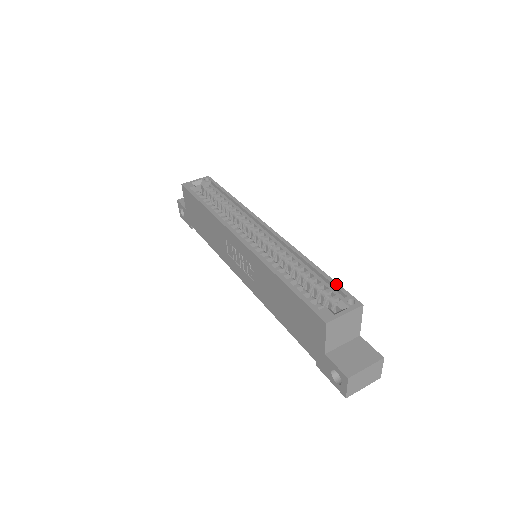
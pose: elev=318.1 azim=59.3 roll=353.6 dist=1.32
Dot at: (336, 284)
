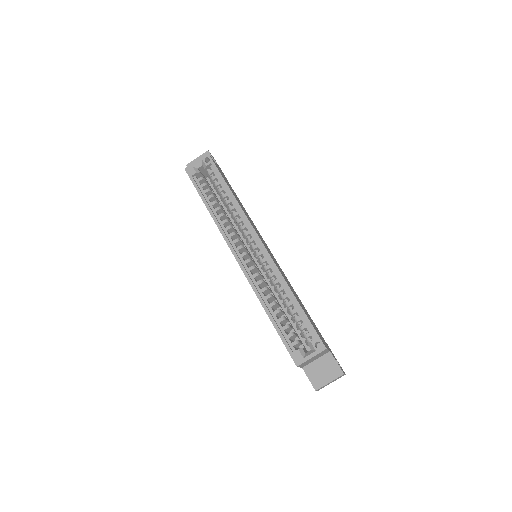
Dot at: (309, 324)
